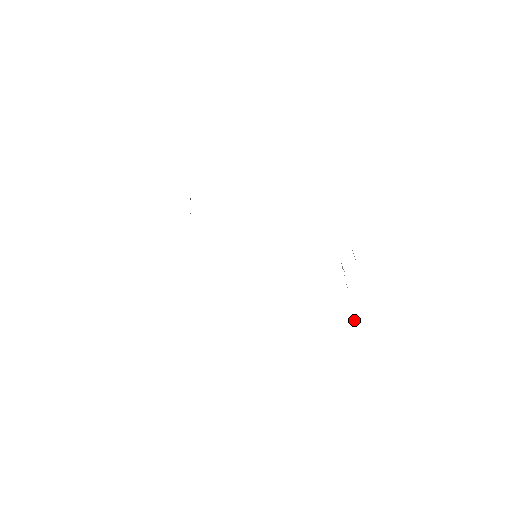
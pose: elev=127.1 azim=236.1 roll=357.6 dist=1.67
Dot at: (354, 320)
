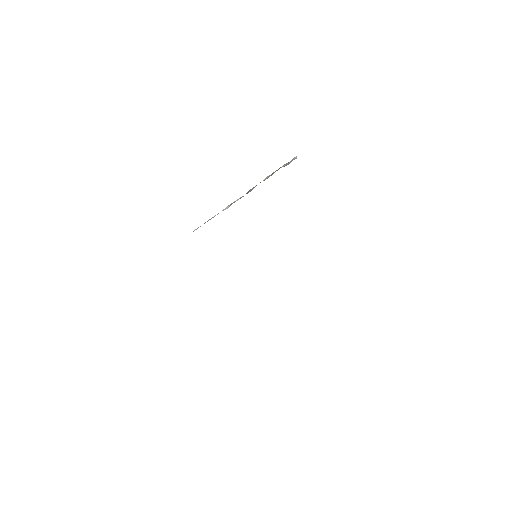
Dot at: occluded
